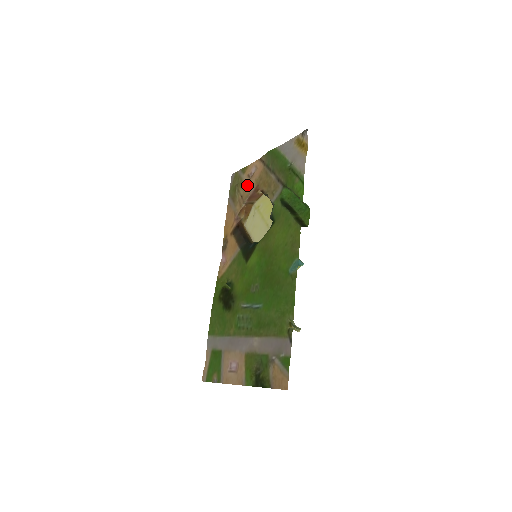
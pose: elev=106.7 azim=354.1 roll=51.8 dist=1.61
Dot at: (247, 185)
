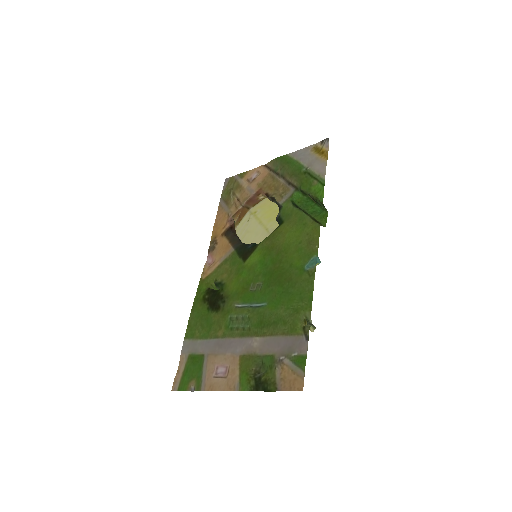
Dot at: (246, 188)
